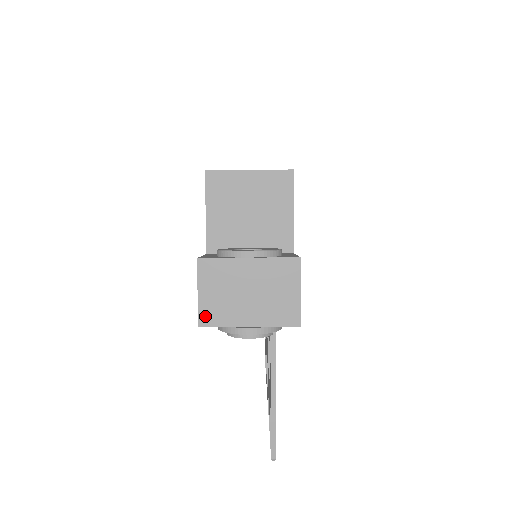
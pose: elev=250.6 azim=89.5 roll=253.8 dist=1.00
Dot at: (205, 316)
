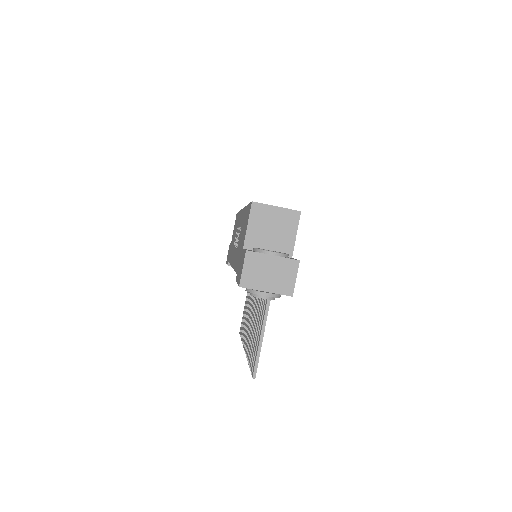
Dot at: (244, 282)
